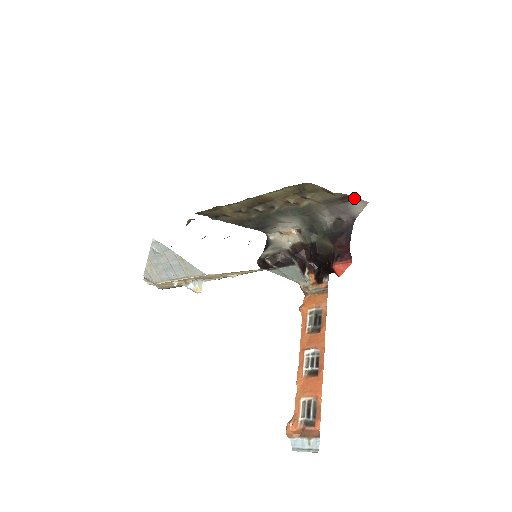
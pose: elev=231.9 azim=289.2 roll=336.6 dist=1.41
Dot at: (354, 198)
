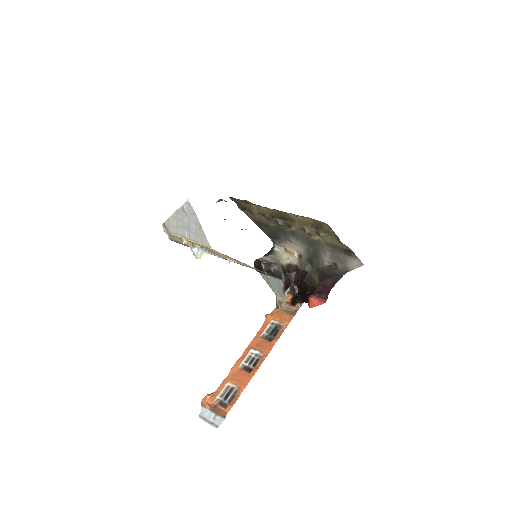
Dot at: (355, 255)
